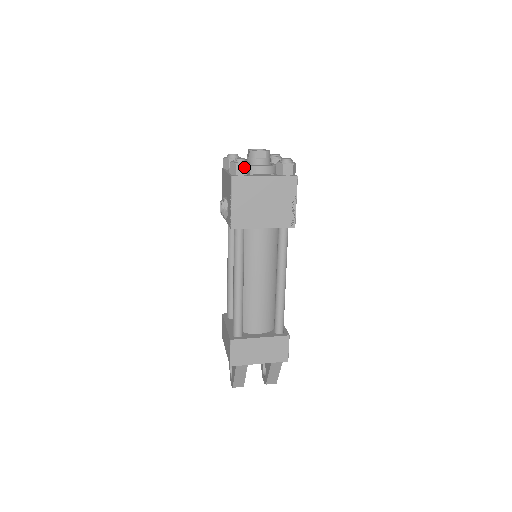
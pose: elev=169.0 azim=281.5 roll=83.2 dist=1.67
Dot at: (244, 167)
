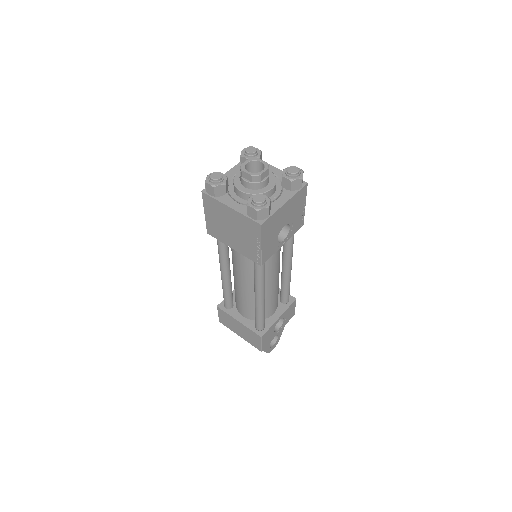
Dot at: (212, 189)
